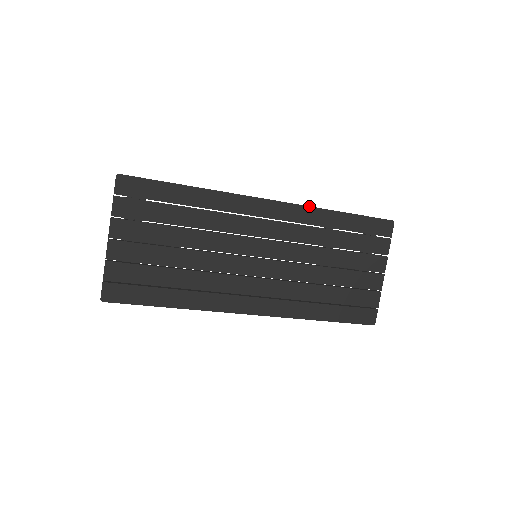
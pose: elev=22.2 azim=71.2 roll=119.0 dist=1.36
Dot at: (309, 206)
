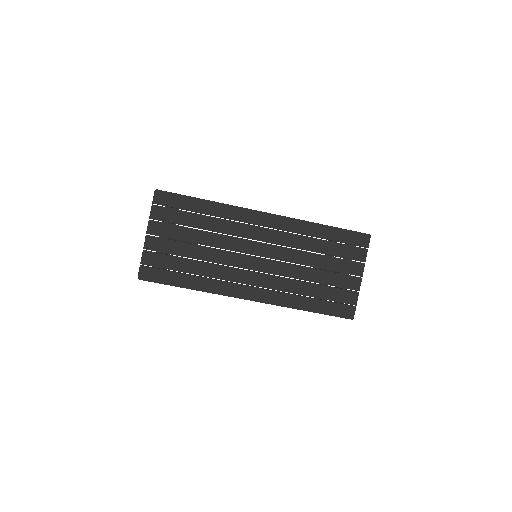
Dot at: (298, 219)
